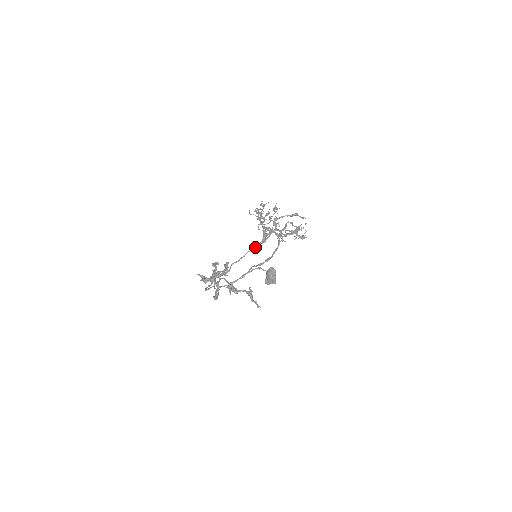
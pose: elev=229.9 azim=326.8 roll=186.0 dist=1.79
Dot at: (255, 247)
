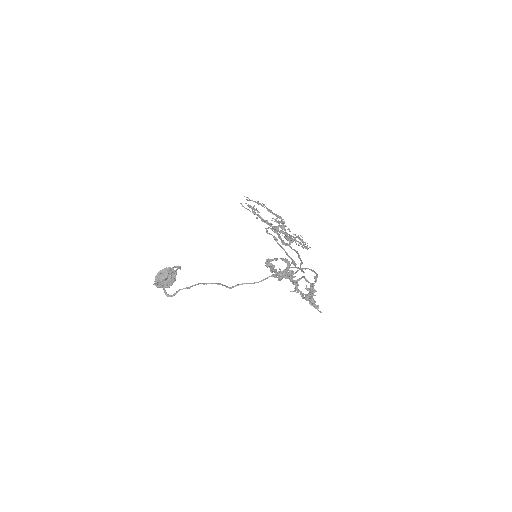
Dot at: occluded
